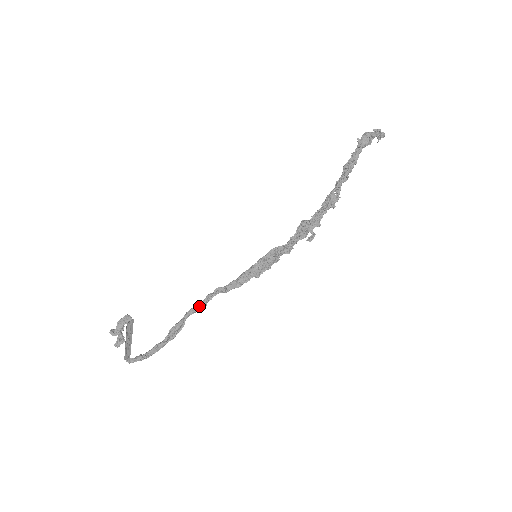
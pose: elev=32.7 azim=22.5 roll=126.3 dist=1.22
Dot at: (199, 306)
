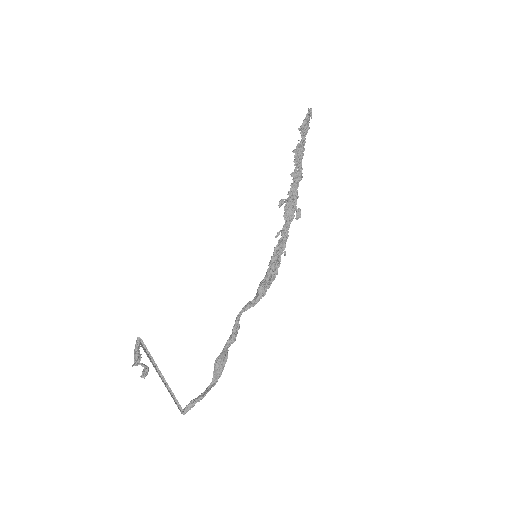
Dot at: (234, 332)
